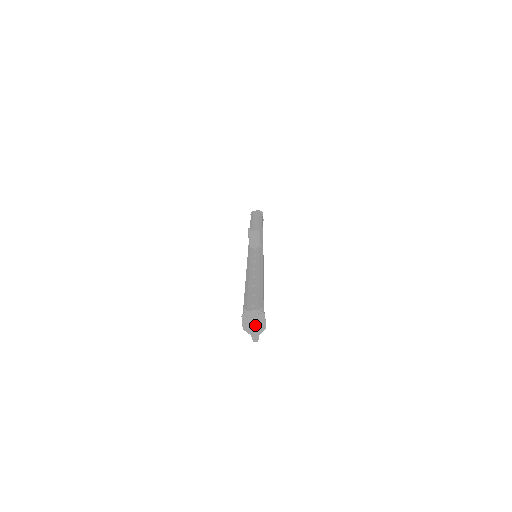
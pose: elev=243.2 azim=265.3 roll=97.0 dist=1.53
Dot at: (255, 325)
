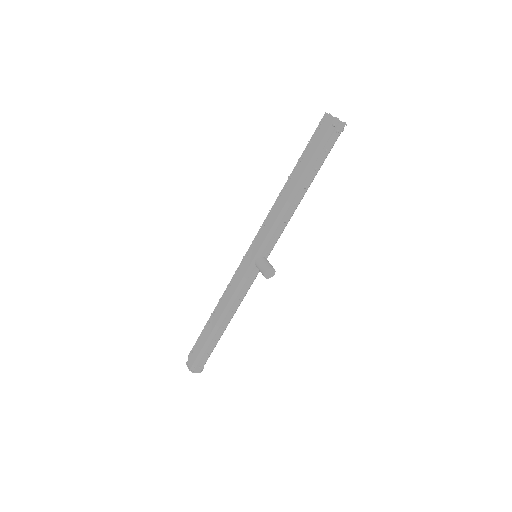
Dot at: occluded
